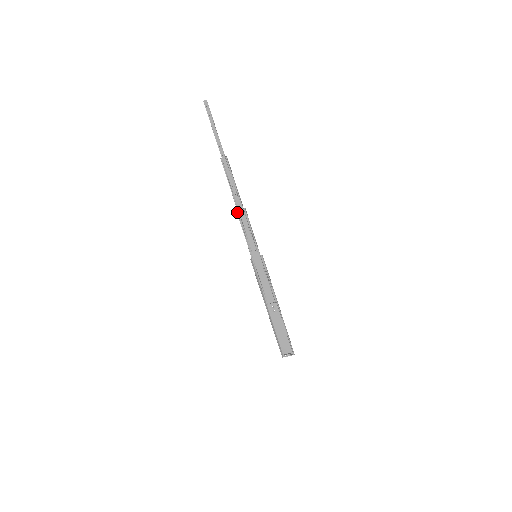
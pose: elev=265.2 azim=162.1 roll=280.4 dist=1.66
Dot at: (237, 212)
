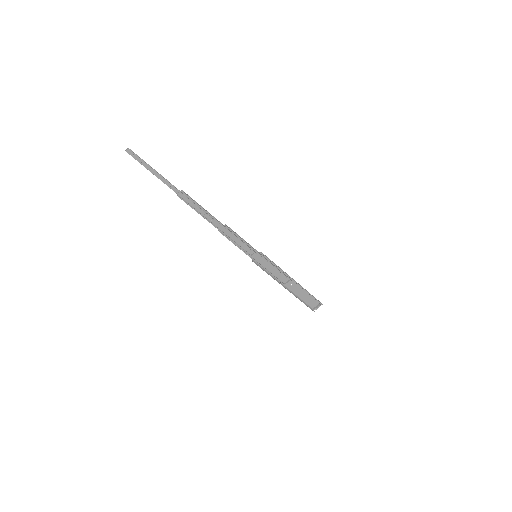
Dot at: (220, 232)
